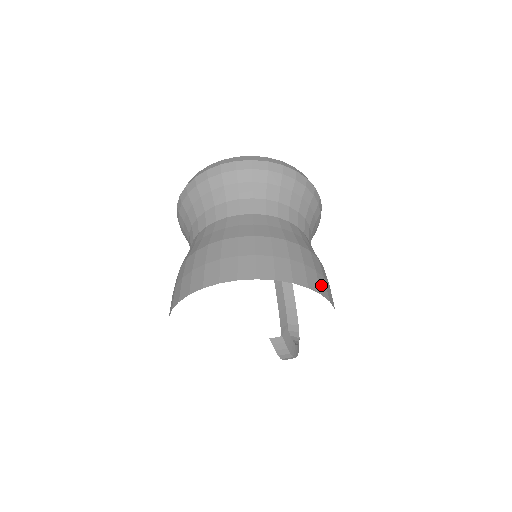
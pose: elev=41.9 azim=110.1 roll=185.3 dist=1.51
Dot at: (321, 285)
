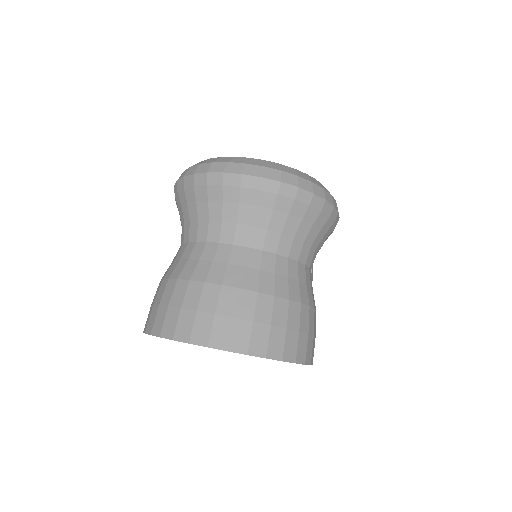
Dot at: (288, 346)
